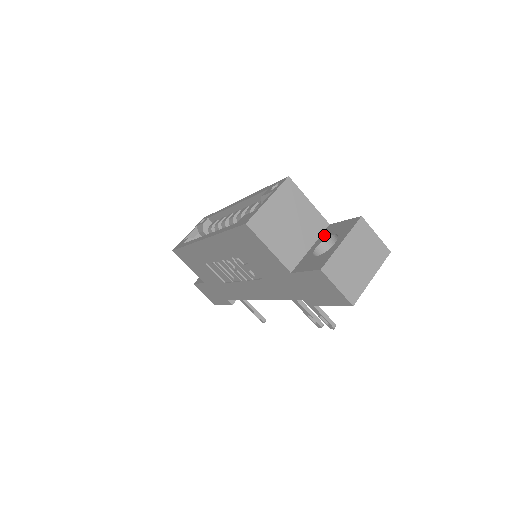
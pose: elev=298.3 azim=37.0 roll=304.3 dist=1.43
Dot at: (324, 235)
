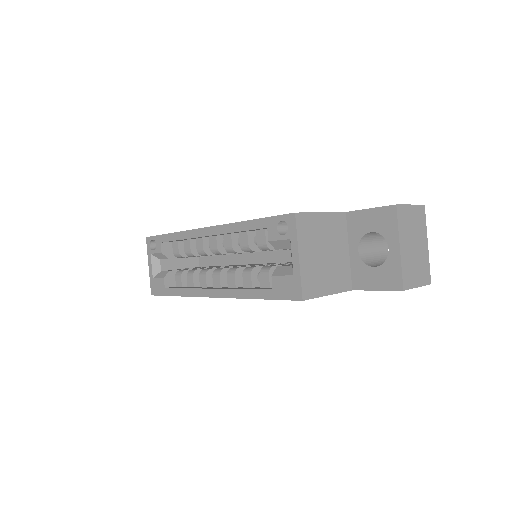
Dot at: (354, 232)
